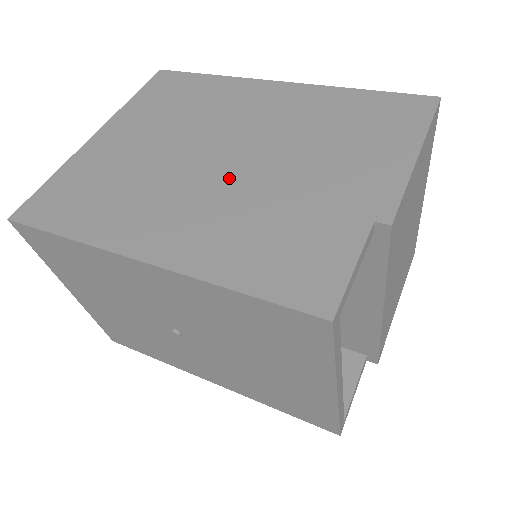
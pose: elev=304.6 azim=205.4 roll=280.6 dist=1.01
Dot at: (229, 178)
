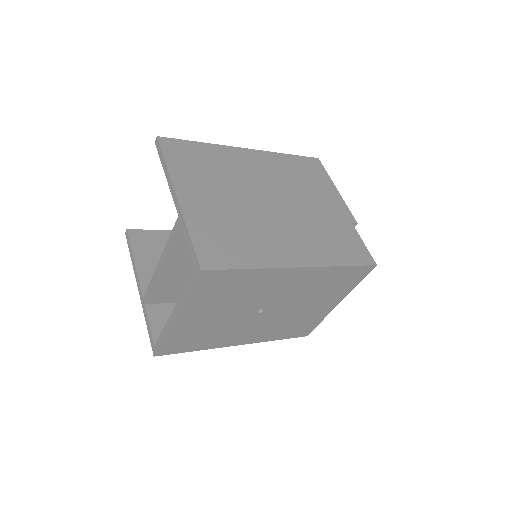
Dot at: (287, 214)
